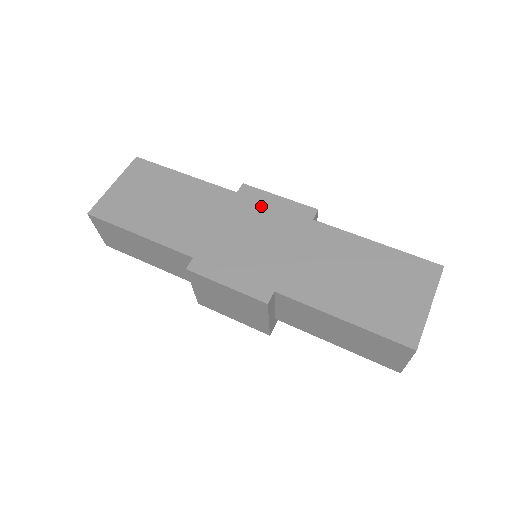
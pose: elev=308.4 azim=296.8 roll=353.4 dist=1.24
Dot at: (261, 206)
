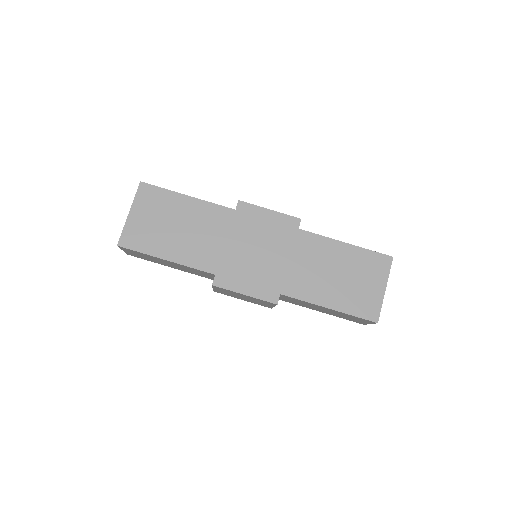
Dot at: (257, 221)
